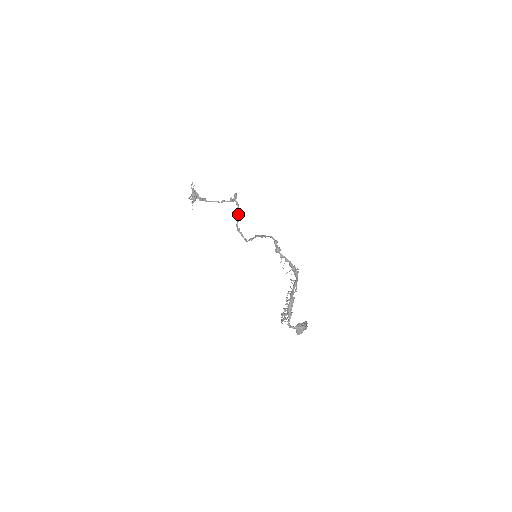
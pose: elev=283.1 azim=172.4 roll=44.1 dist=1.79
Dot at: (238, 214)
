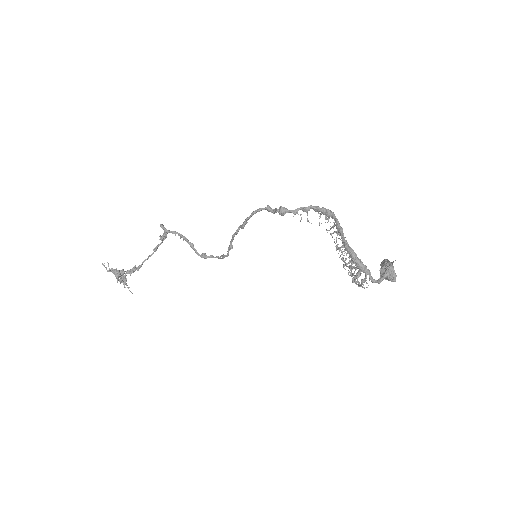
Dot at: (186, 241)
